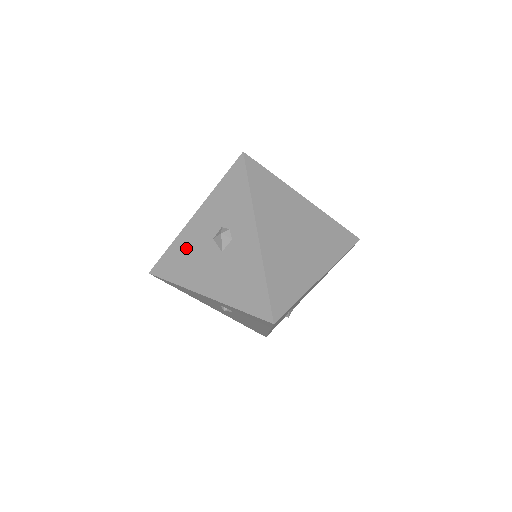
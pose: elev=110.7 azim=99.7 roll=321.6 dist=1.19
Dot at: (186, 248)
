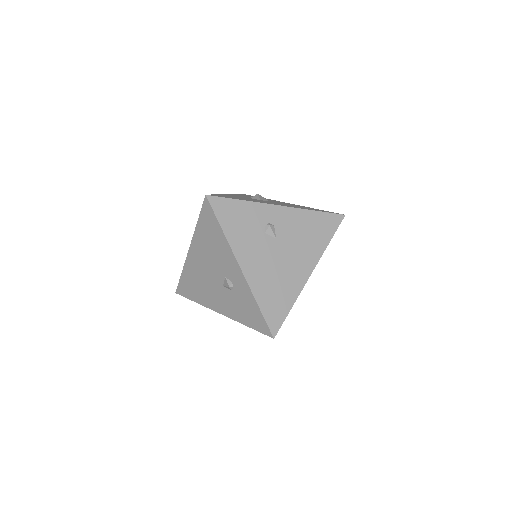
Dot at: occluded
